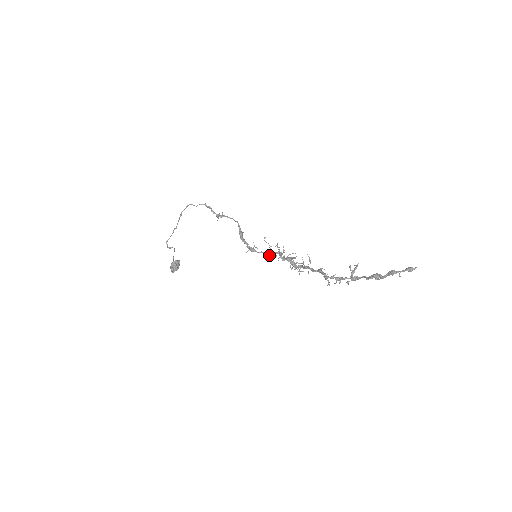
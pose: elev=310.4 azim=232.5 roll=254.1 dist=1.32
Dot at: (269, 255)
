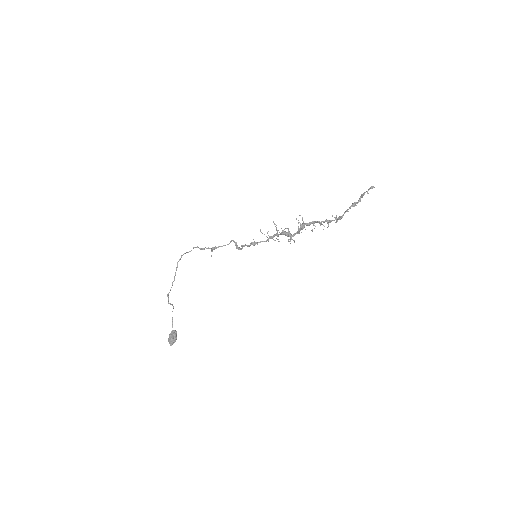
Dot at: (269, 236)
